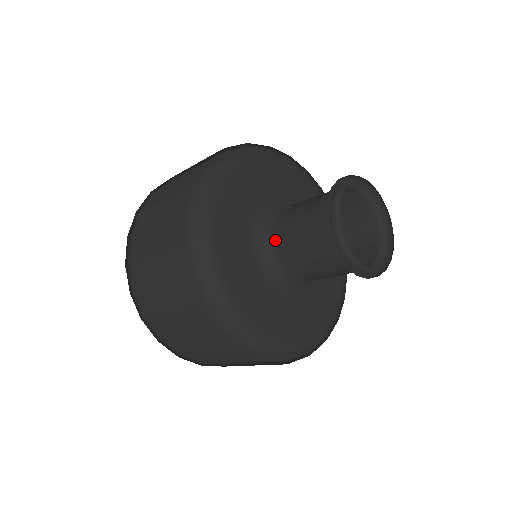
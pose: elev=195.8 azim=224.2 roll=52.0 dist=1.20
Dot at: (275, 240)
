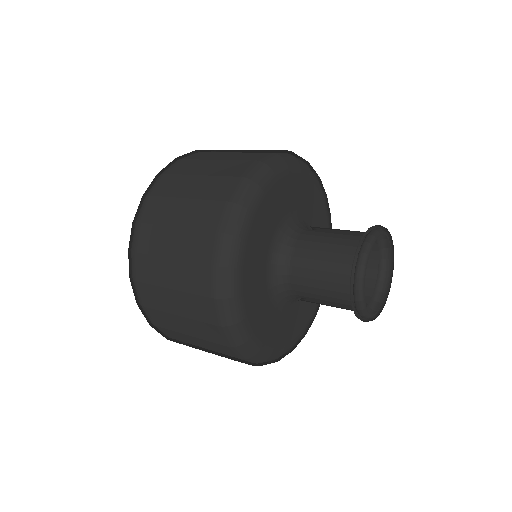
Dot at: (291, 255)
